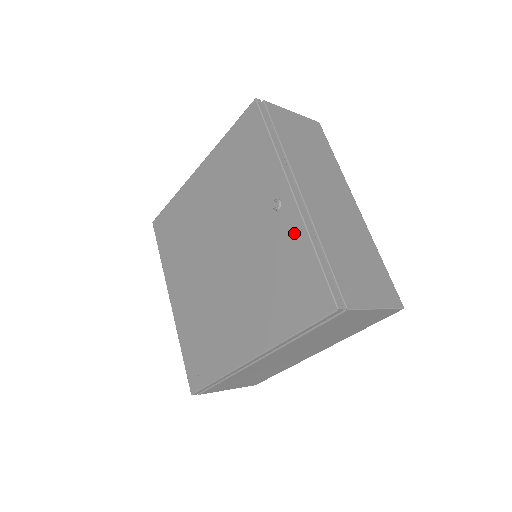
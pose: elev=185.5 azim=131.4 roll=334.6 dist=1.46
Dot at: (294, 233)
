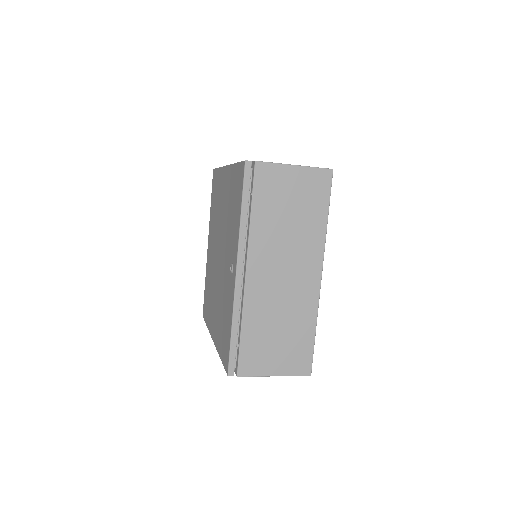
Dot at: (231, 301)
